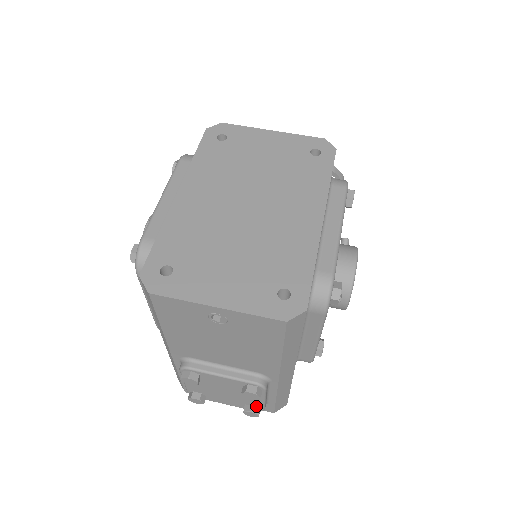
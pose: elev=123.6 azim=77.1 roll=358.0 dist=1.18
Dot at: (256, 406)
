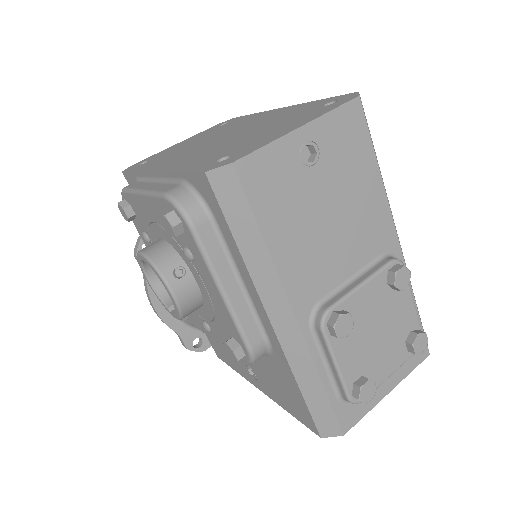
Dot at: (414, 330)
